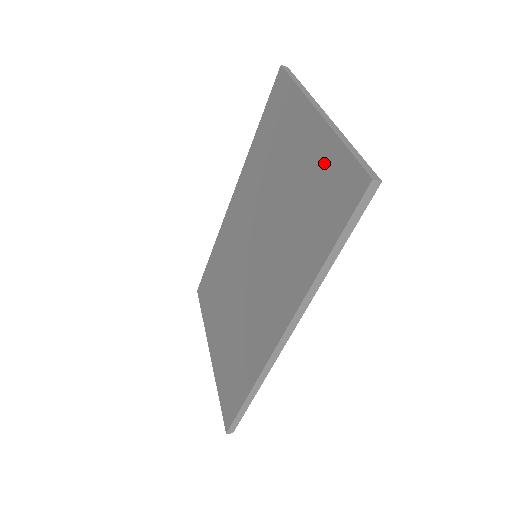
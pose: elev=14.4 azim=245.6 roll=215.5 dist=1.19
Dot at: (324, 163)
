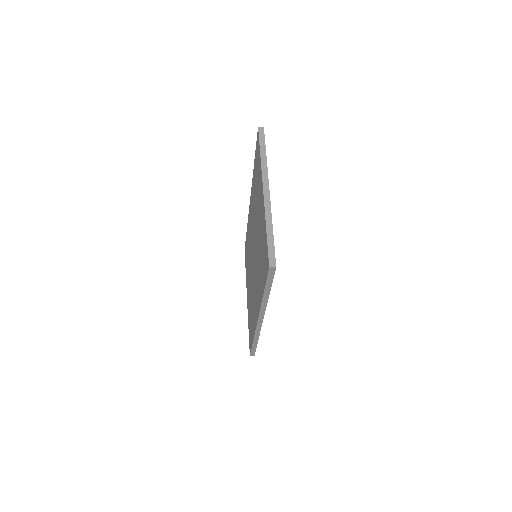
Dot at: (263, 232)
